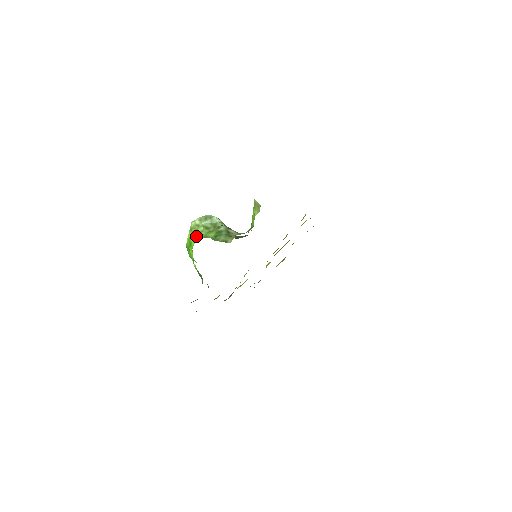
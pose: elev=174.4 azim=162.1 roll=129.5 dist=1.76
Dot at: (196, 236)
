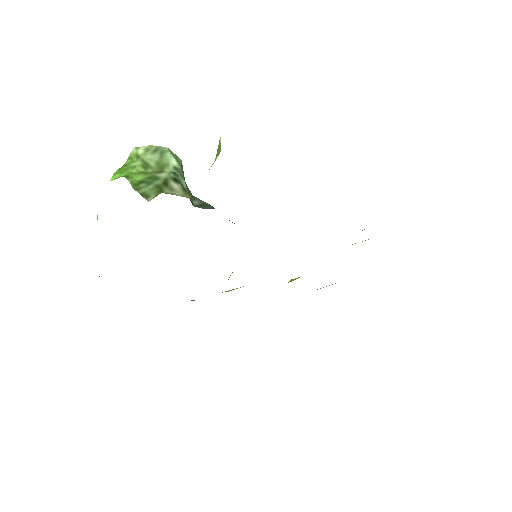
Dot at: (121, 171)
